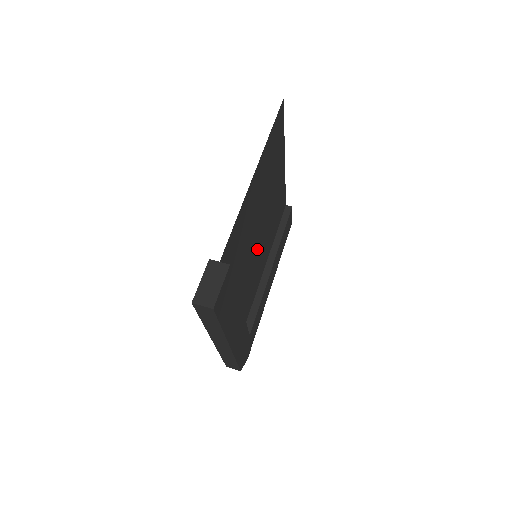
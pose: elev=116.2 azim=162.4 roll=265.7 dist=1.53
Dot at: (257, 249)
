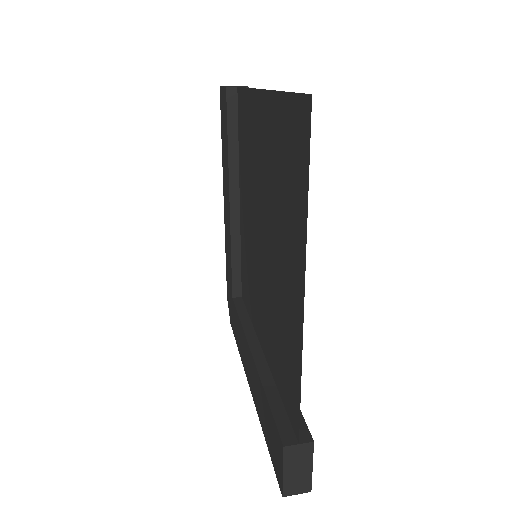
Dot at: (256, 250)
